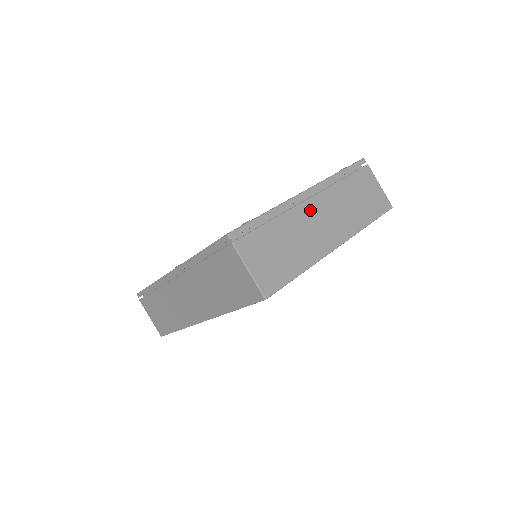
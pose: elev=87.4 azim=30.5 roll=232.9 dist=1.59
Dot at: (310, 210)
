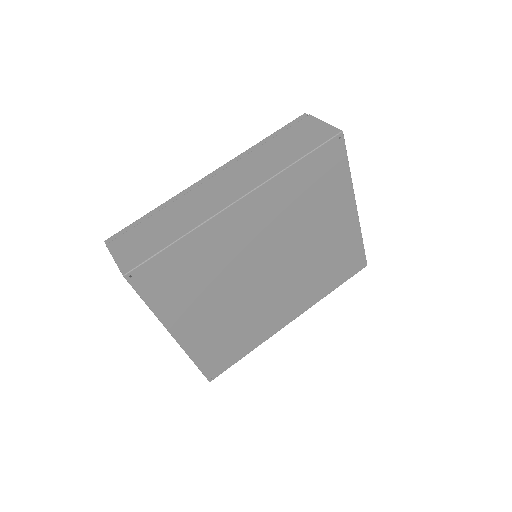
Dot at: occluded
